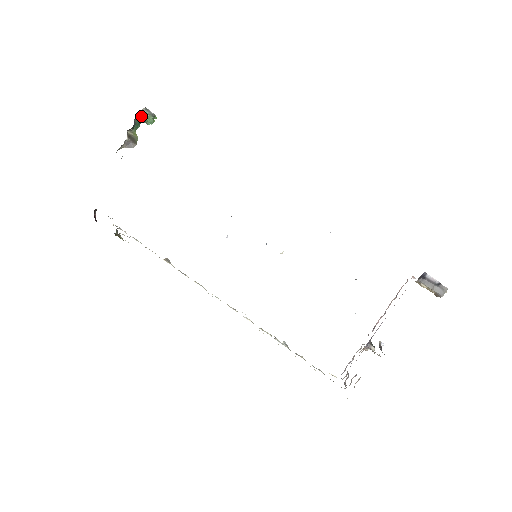
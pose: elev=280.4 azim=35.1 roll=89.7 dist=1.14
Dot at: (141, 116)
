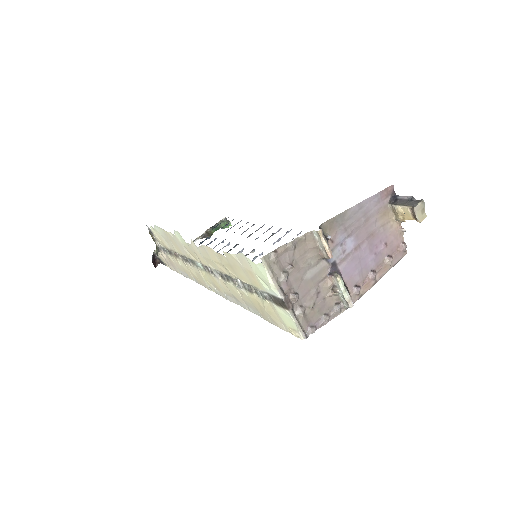
Dot at: (220, 222)
